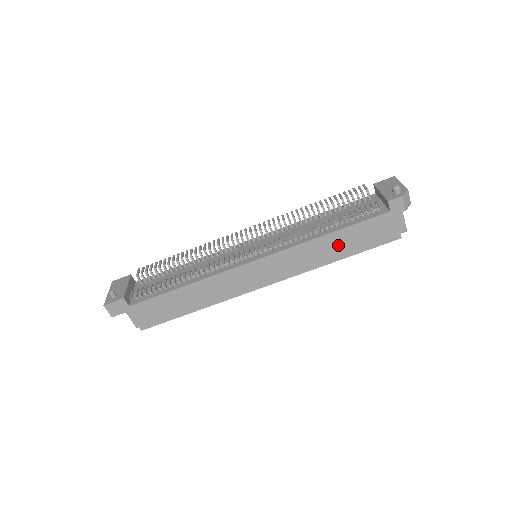
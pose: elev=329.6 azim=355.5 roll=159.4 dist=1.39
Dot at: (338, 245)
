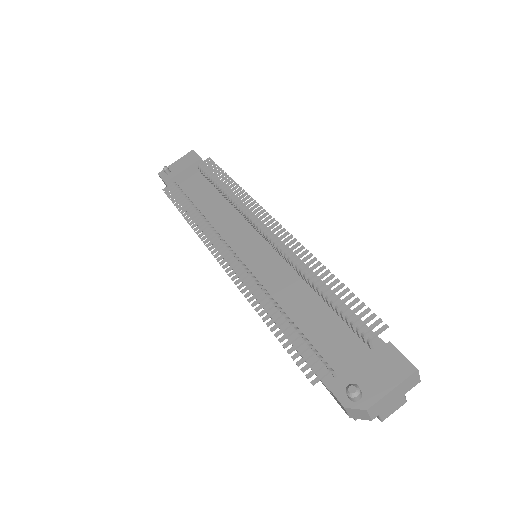
Dot at: occluded
